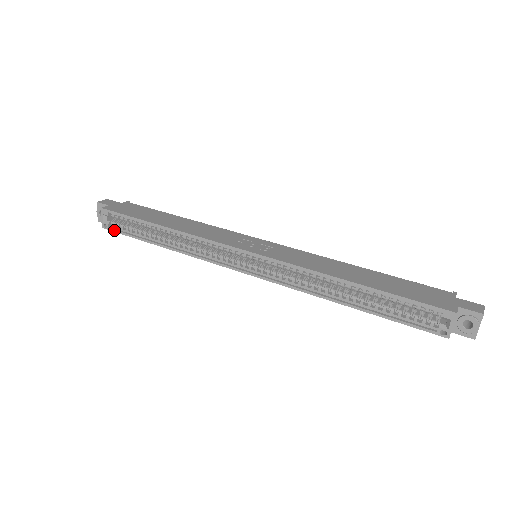
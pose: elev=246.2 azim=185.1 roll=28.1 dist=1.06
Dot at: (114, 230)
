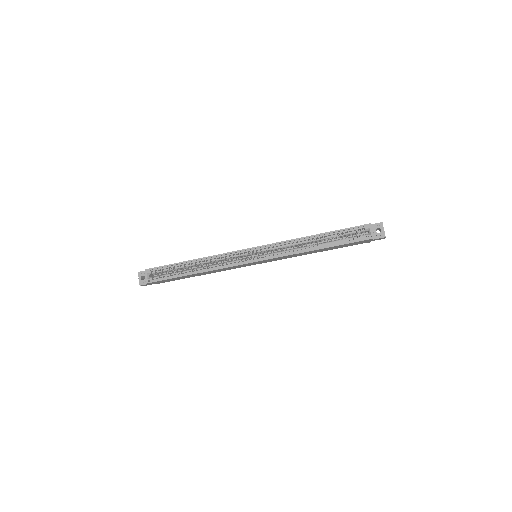
Dot at: (157, 280)
